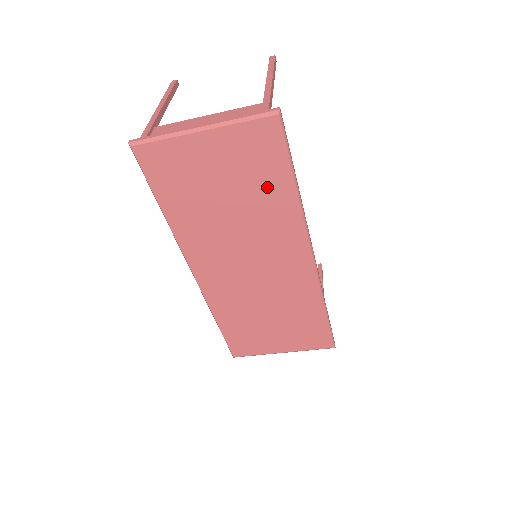
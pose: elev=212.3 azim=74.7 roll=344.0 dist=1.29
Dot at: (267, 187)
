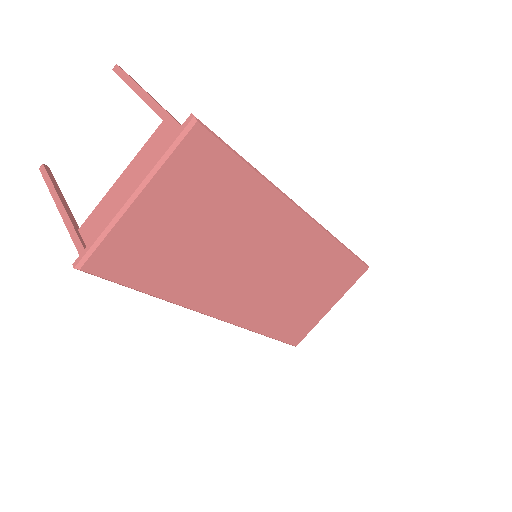
Dot at: (231, 194)
